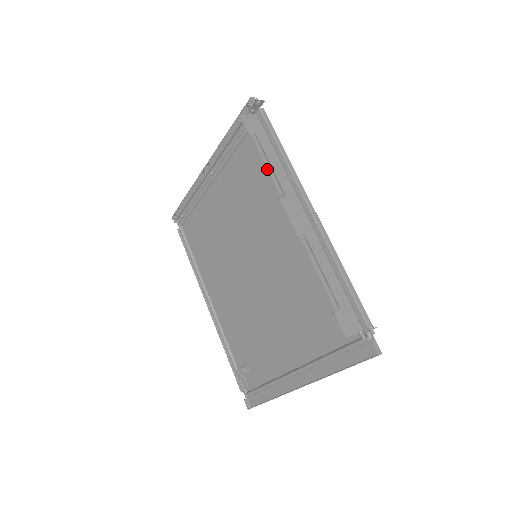
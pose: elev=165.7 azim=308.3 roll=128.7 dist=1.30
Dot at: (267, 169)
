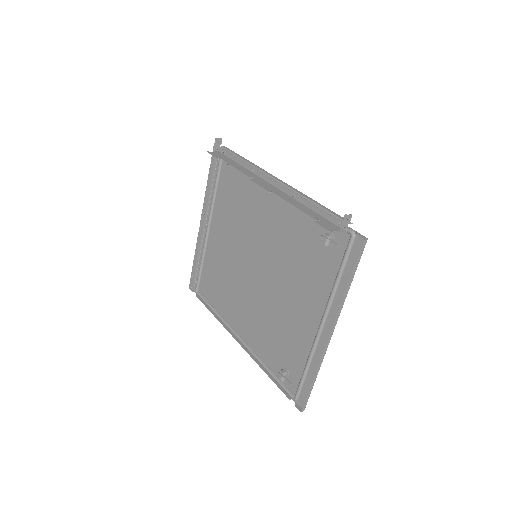
Dot at: (235, 168)
